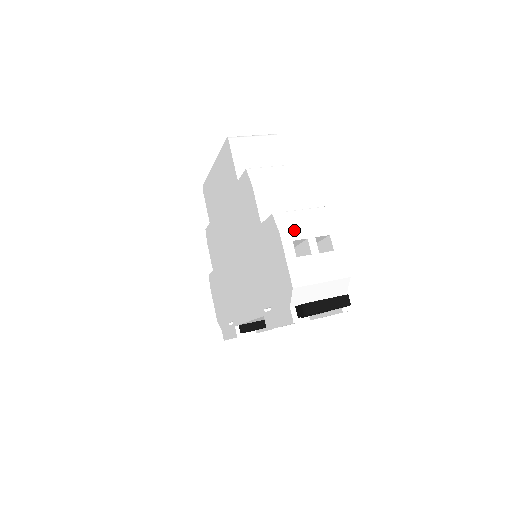
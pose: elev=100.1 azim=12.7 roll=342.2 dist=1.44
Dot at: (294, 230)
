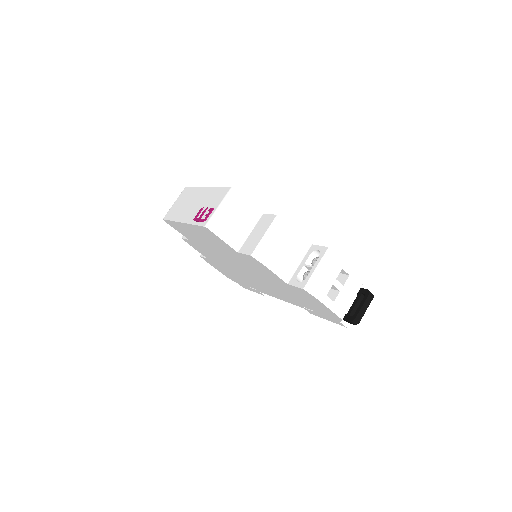
Dot at: (323, 288)
